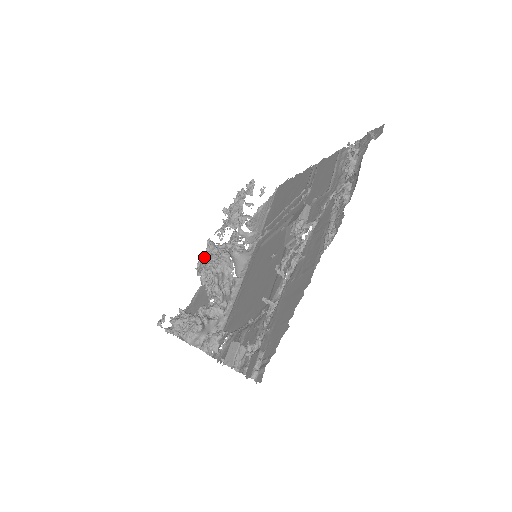
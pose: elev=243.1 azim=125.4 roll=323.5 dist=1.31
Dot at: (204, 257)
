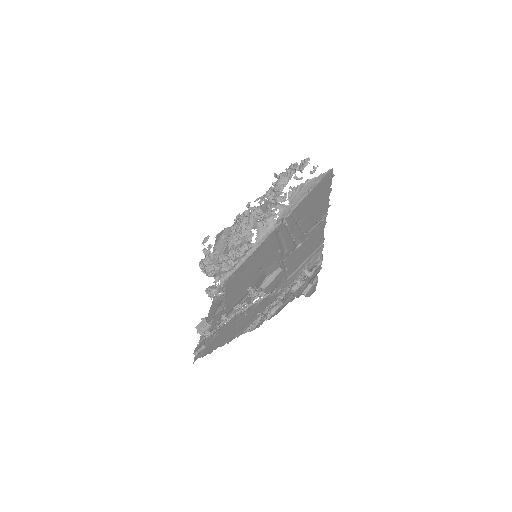
Dot at: (239, 218)
